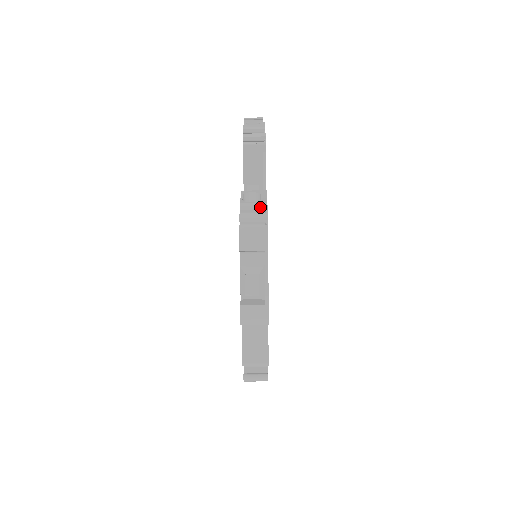
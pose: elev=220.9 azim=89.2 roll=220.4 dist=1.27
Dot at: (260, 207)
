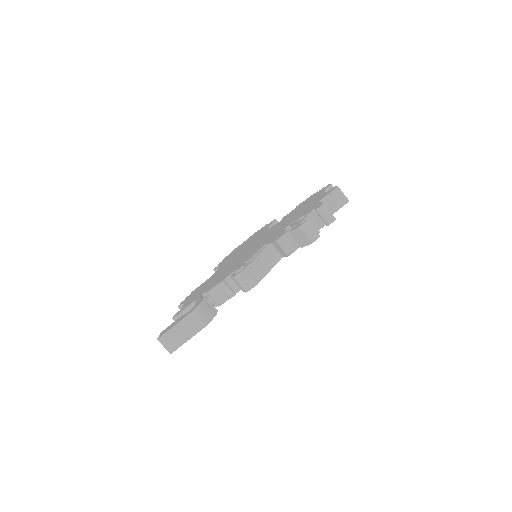
Dot at: occluded
